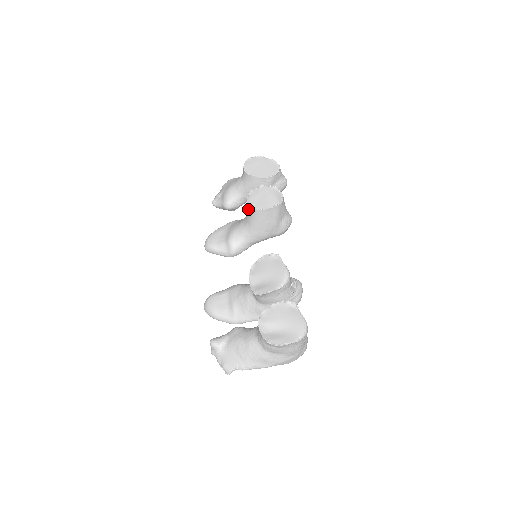
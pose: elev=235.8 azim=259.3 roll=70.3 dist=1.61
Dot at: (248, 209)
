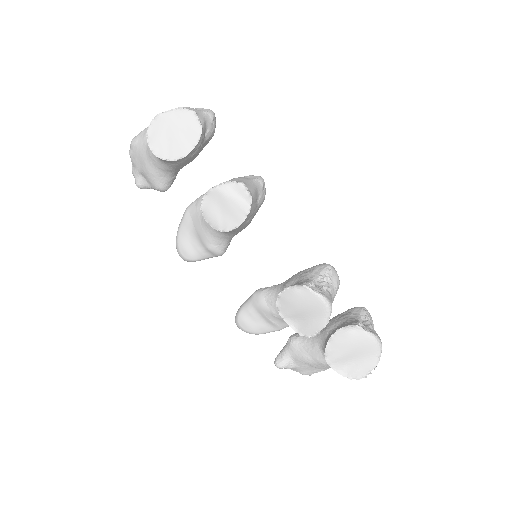
Dot at: occluded
